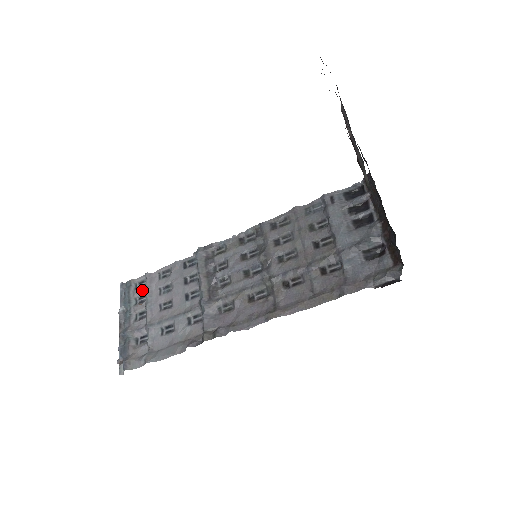
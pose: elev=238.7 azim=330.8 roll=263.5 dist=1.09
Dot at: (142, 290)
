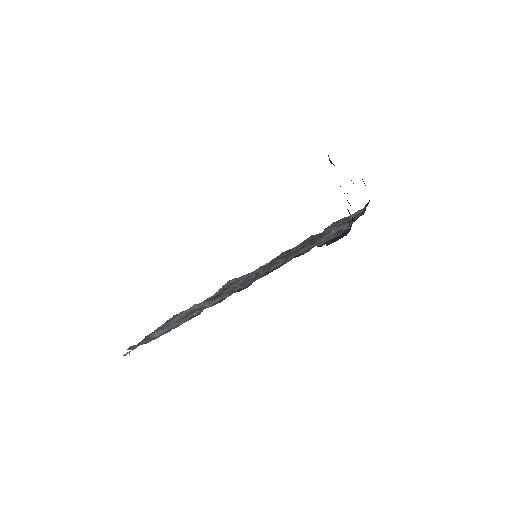
Dot at: occluded
